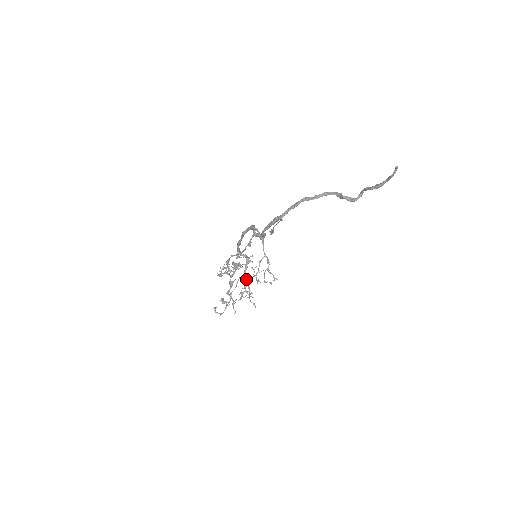
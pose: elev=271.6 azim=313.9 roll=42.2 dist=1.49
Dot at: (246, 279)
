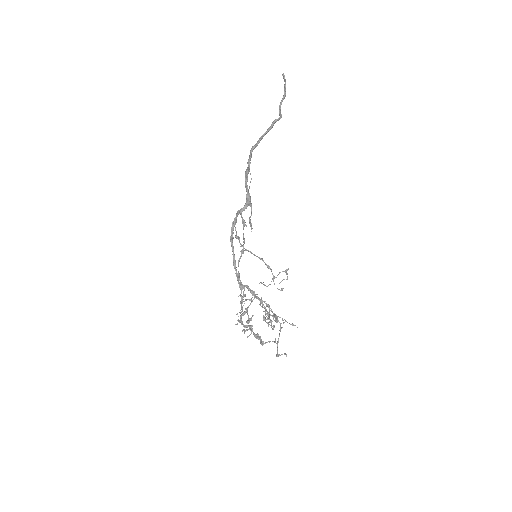
Dot at: (266, 305)
